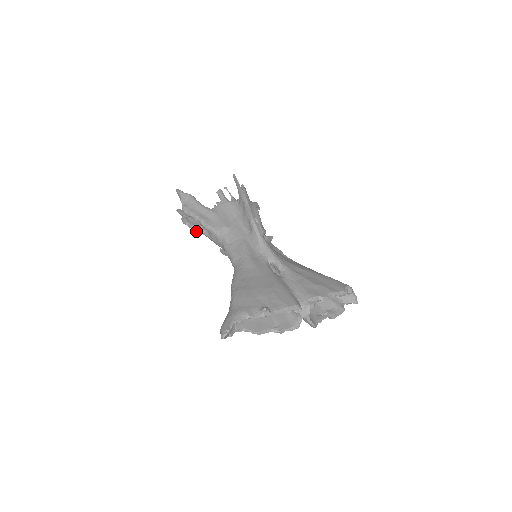
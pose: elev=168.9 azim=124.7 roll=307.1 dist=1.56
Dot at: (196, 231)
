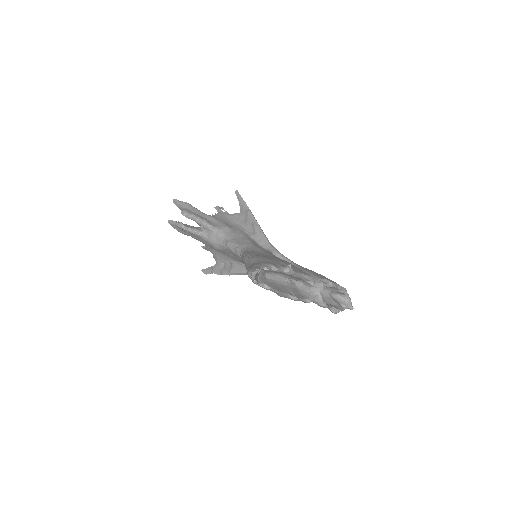
Dot at: (192, 233)
